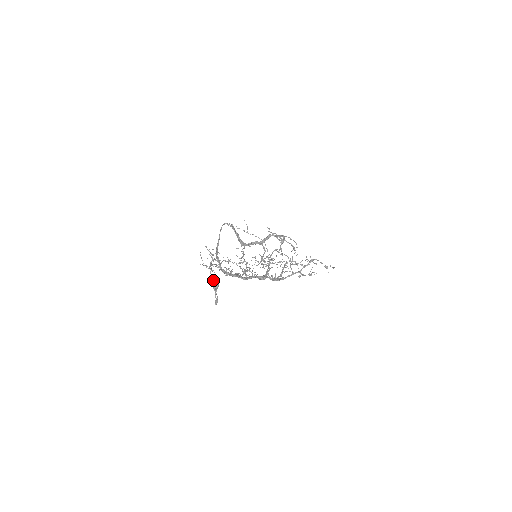
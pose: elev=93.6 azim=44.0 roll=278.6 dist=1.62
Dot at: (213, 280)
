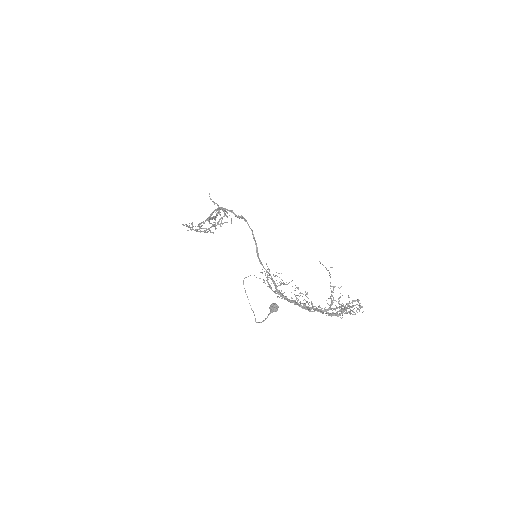
Dot at: (276, 304)
